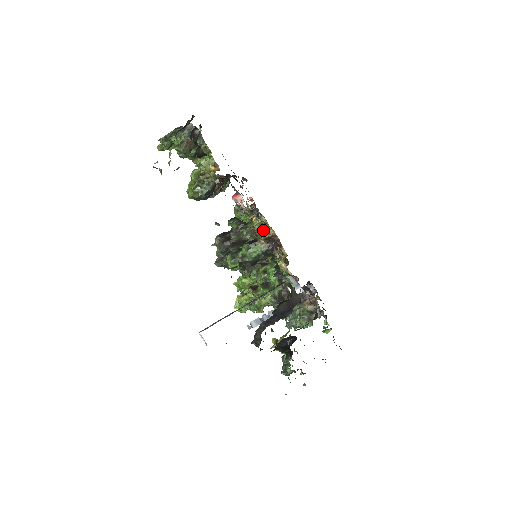
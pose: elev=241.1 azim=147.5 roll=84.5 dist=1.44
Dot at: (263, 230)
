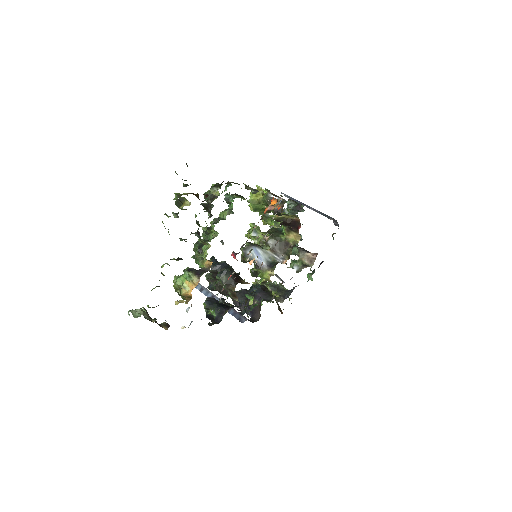
Dot at: occluded
